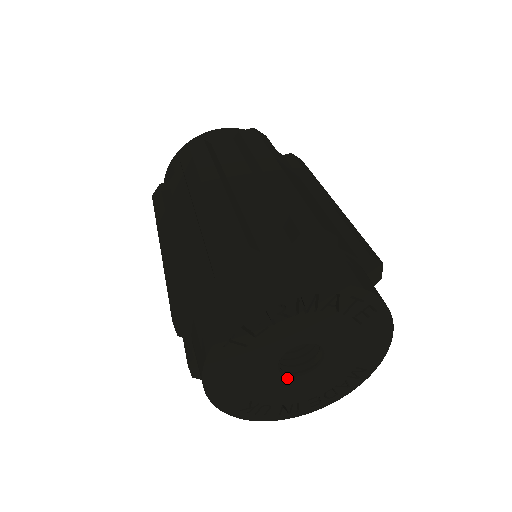
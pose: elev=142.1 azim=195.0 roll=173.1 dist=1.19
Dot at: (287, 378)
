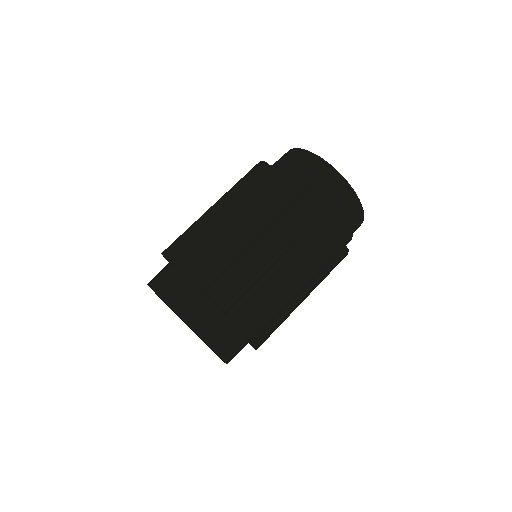
Dot at: occluded
